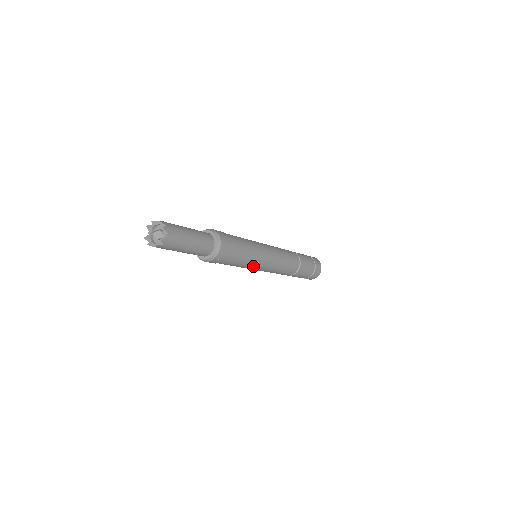
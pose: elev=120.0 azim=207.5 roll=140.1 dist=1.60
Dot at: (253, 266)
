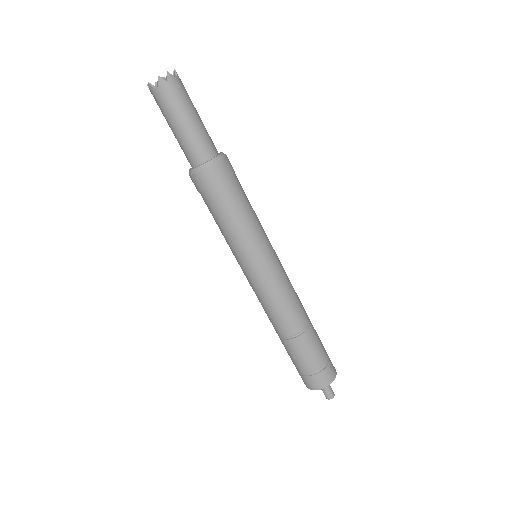
Dot at: (251, 245)
